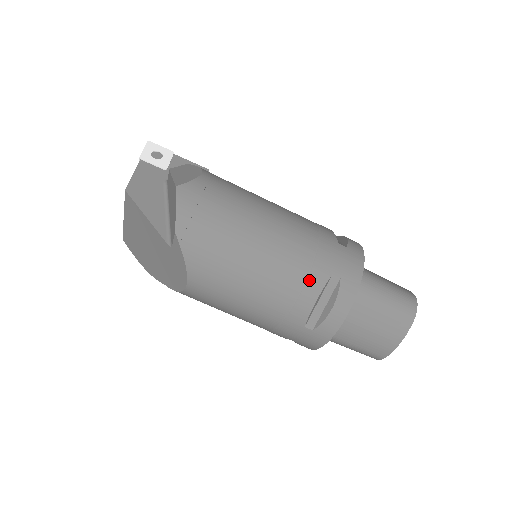
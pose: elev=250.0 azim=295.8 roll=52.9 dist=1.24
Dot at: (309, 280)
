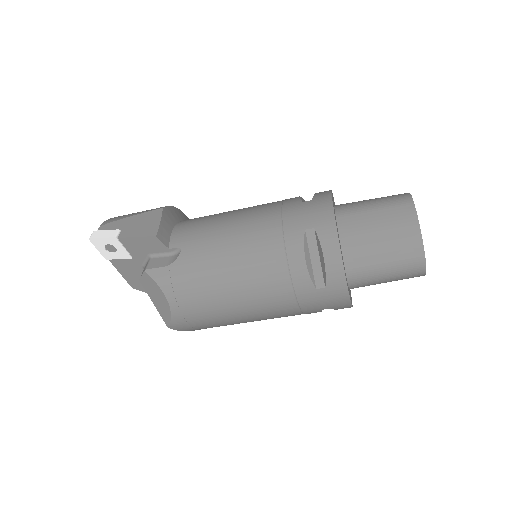
Dot at: occluded
